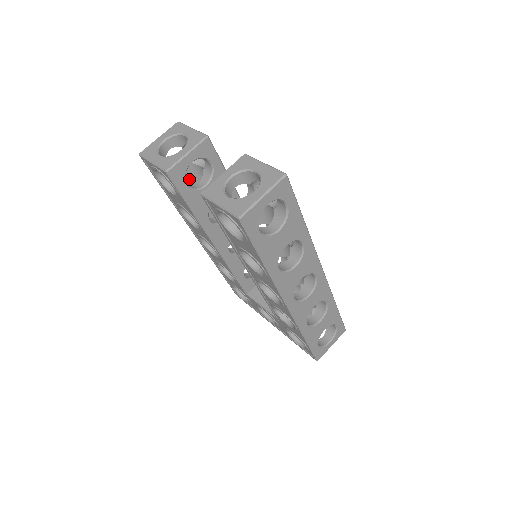
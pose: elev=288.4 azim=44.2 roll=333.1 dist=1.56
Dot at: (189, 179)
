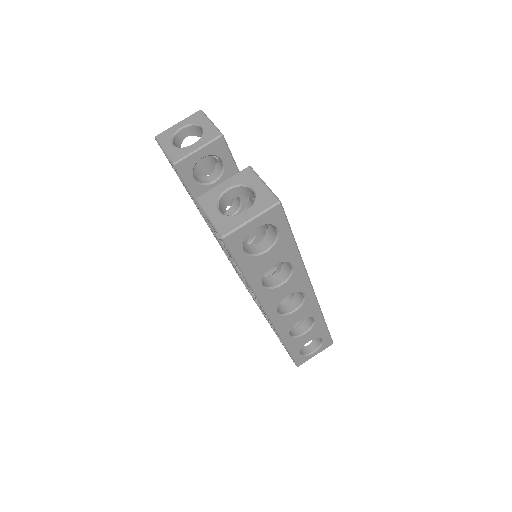
Dot at: (204, 168)
